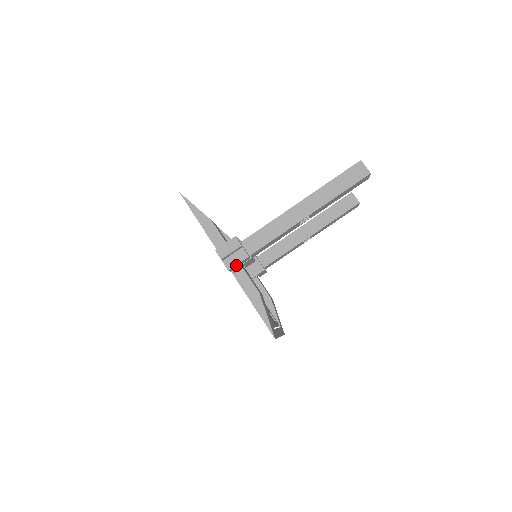
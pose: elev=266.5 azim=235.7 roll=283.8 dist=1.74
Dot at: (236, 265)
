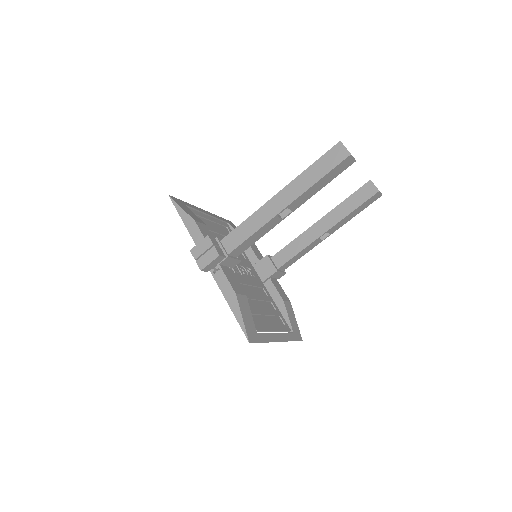
Dot at: (208, 265)
